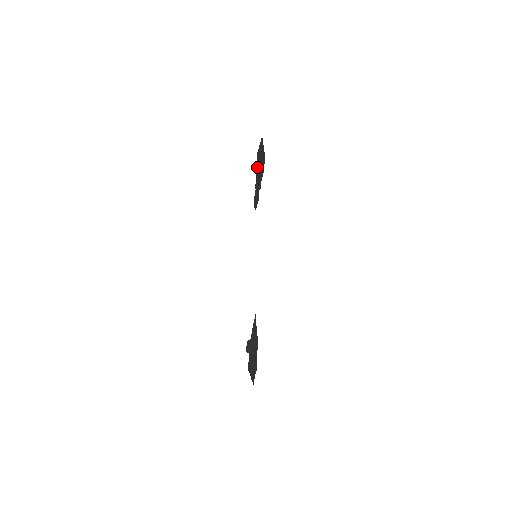
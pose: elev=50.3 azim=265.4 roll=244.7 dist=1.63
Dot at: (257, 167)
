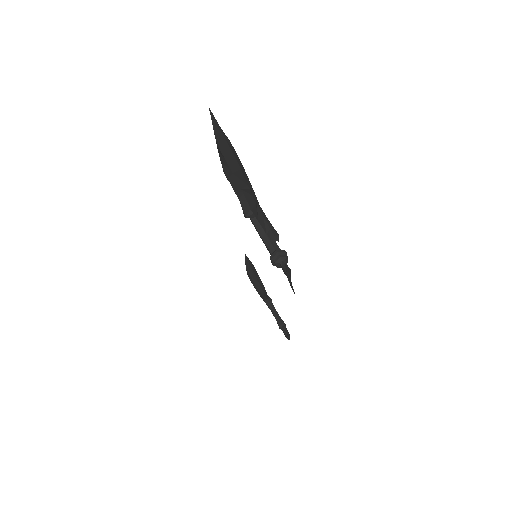
Dot at: (246, 268)
